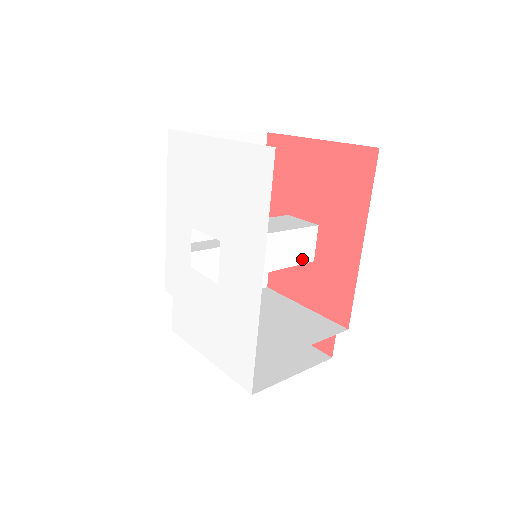
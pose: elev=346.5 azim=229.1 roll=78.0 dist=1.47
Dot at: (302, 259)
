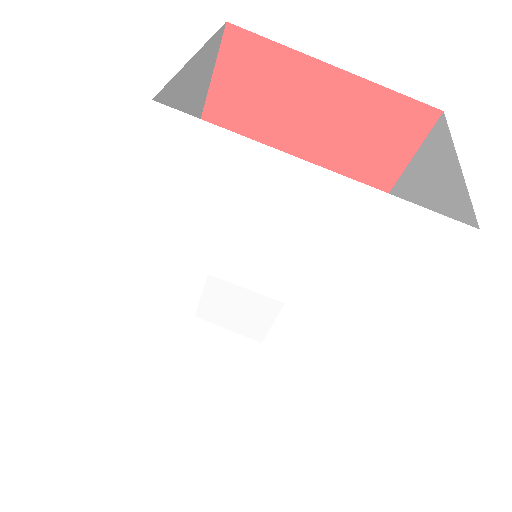
Dot at: occluded
